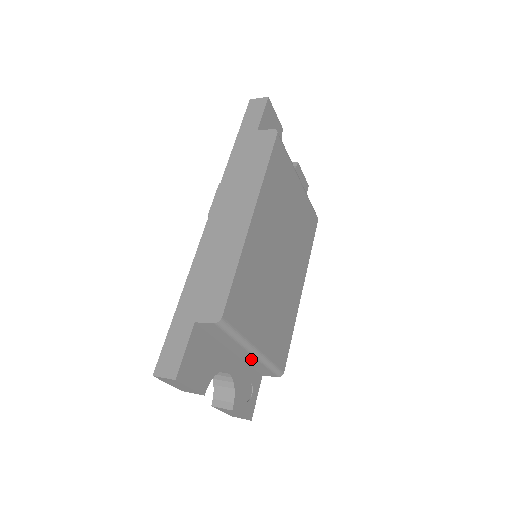
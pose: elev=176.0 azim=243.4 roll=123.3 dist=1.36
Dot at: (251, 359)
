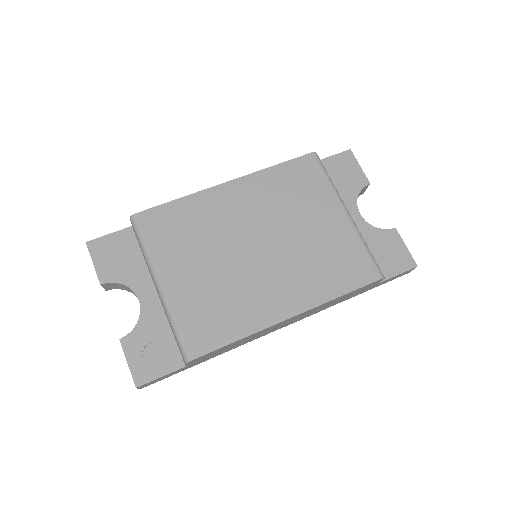
Dot at: occluded
